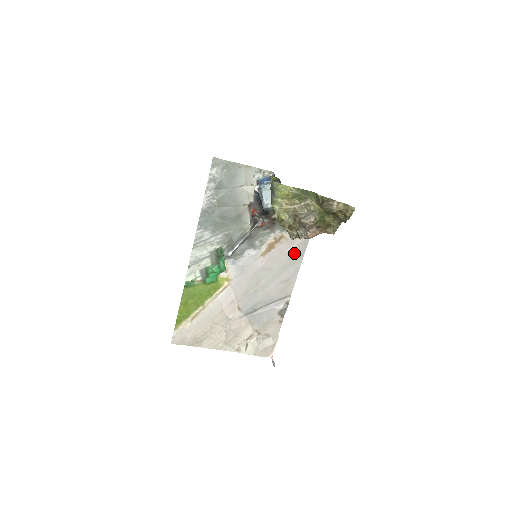
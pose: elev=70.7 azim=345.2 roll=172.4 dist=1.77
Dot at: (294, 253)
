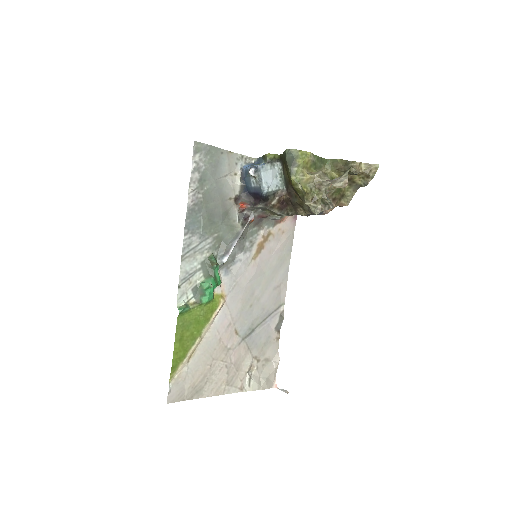
Dot at: (282, 251)
